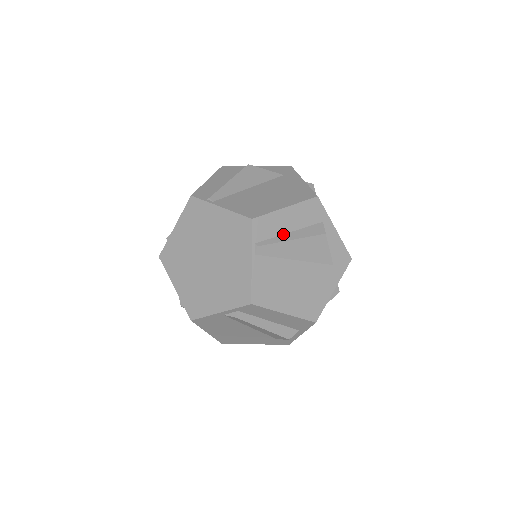
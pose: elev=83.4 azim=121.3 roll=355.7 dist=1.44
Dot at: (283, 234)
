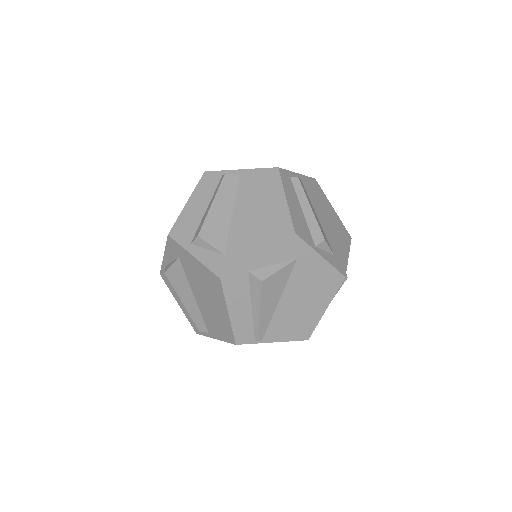
Dot at: occluded
